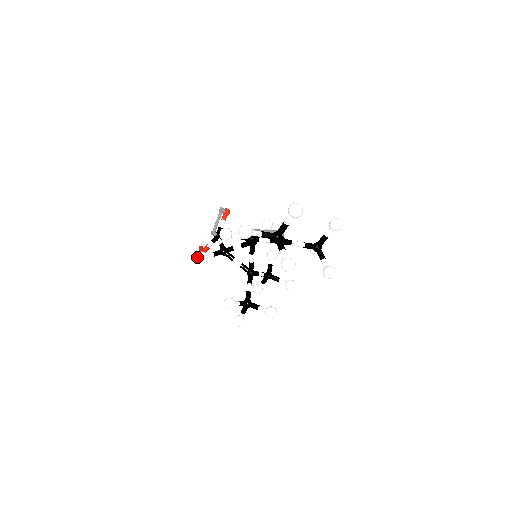
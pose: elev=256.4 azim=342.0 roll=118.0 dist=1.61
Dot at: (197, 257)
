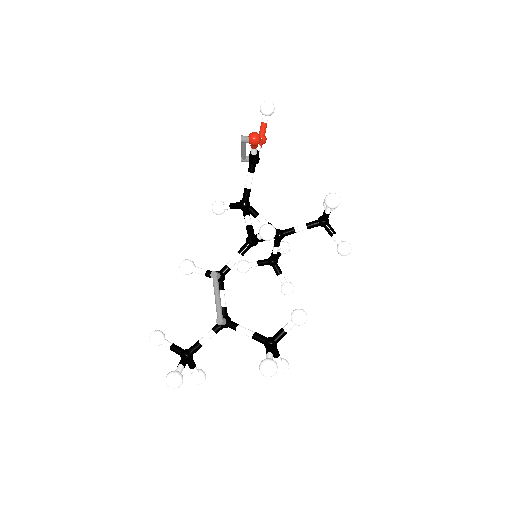
Dot at: (212, 207)
